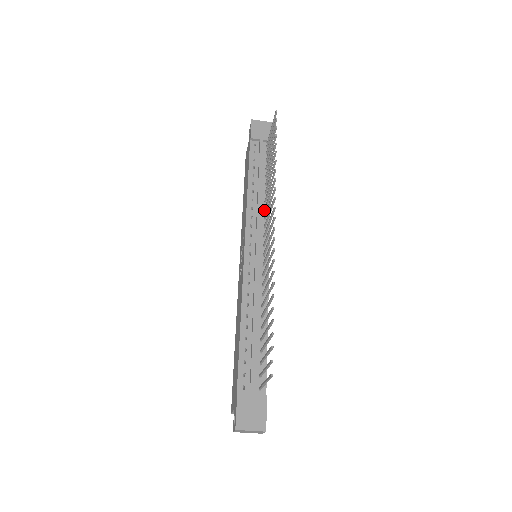
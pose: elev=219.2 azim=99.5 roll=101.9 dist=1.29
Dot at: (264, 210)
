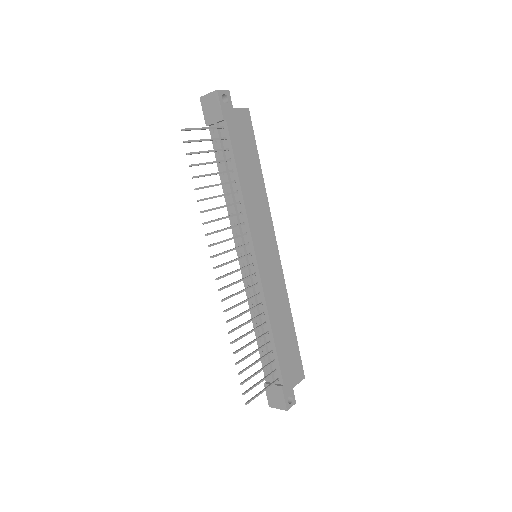
Dot at: (241, 214)
